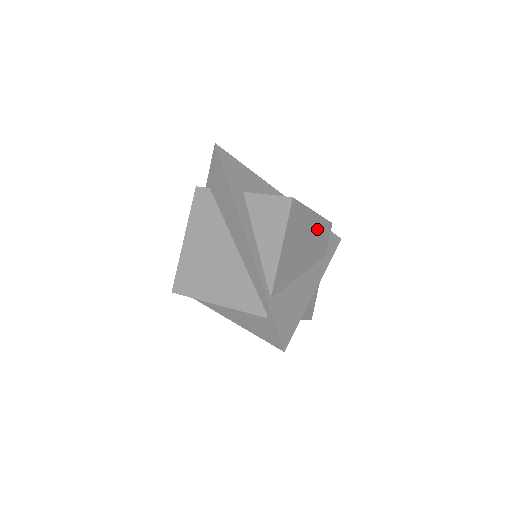
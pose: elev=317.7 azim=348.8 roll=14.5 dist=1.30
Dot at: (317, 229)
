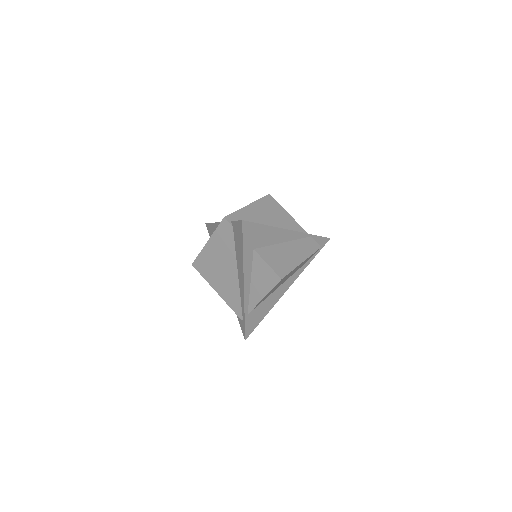
Dot at: (302, 263)
